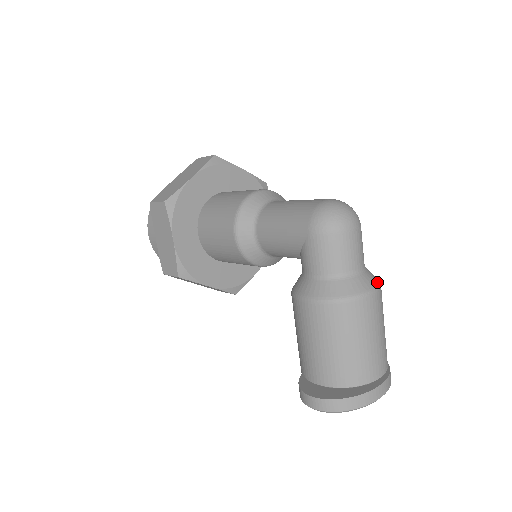
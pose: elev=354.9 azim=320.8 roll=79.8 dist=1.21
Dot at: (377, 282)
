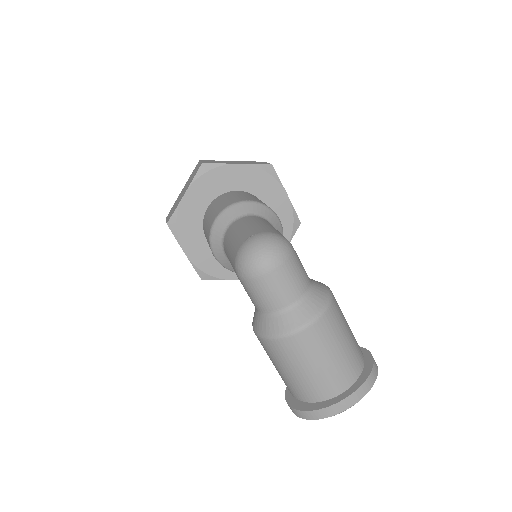
Dot at: (317, 310)
